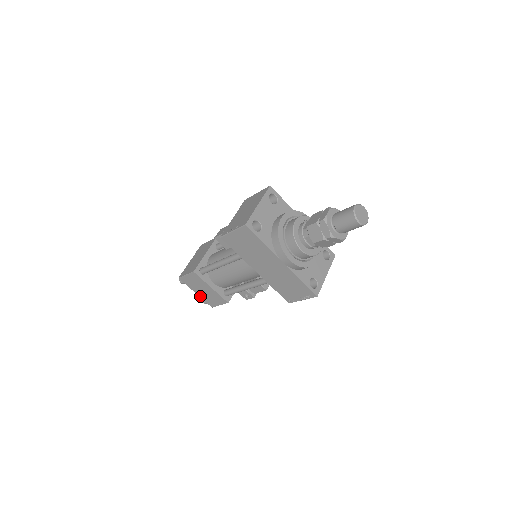
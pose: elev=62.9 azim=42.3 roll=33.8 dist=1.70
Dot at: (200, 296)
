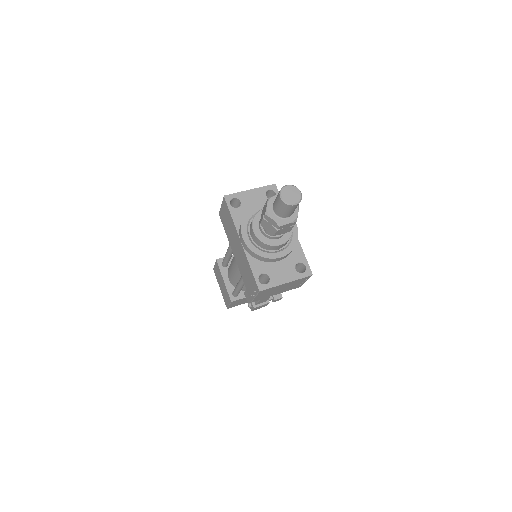
Dot at: (222, 292)
